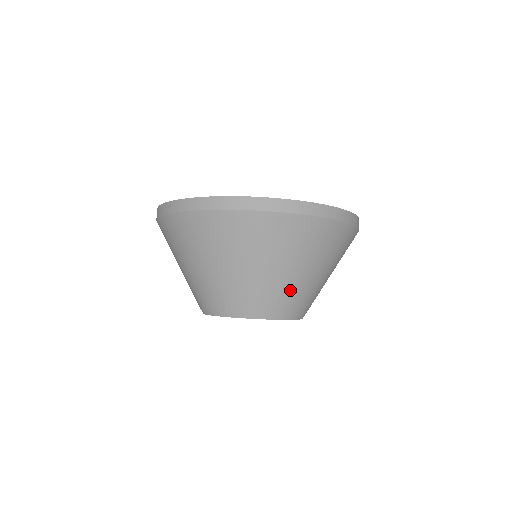
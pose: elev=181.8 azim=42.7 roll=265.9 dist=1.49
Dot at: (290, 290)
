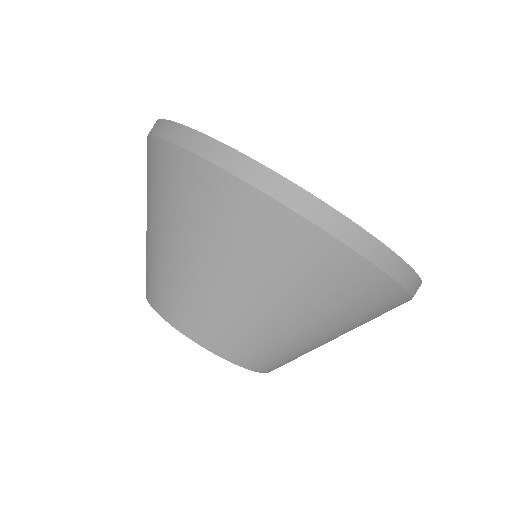
Dot at: (304, 350)
